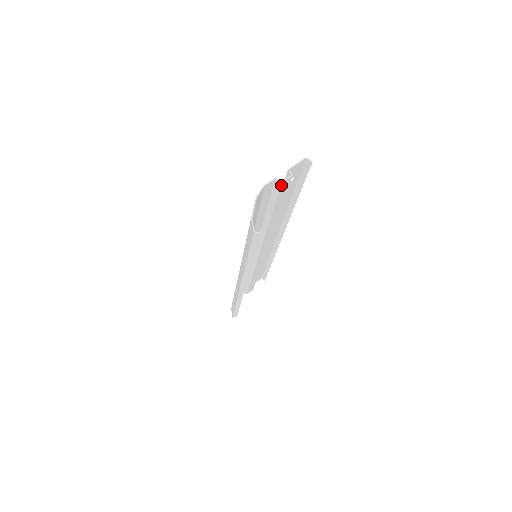
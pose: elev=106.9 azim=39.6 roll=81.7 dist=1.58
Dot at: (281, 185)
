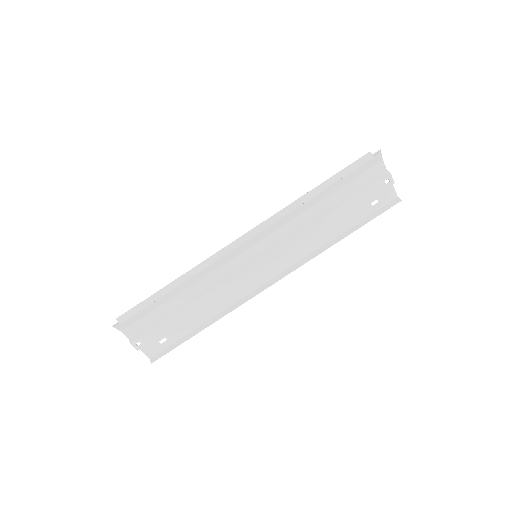
Dot at: (387, 176)
